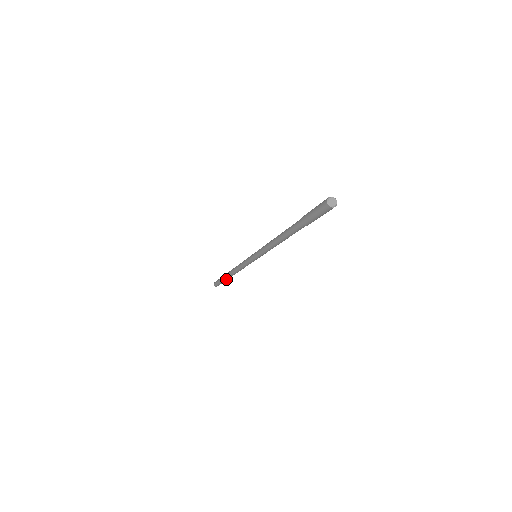
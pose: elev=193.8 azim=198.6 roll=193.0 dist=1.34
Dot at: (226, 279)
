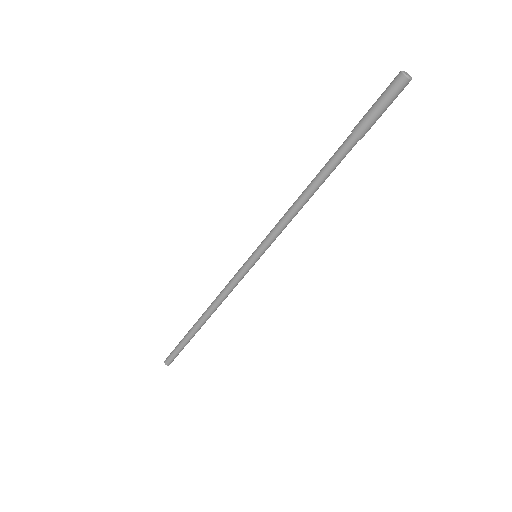
Dot at: (190, 336)
